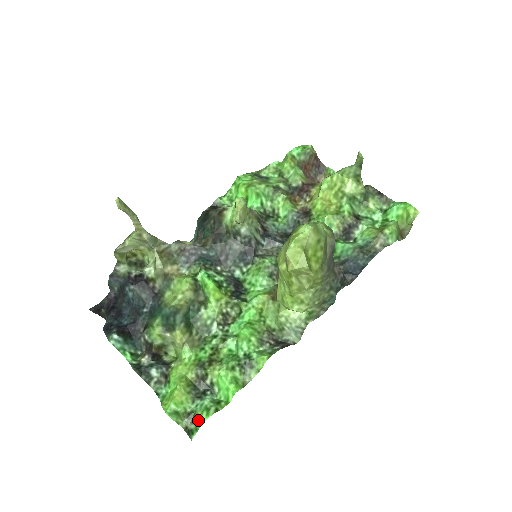
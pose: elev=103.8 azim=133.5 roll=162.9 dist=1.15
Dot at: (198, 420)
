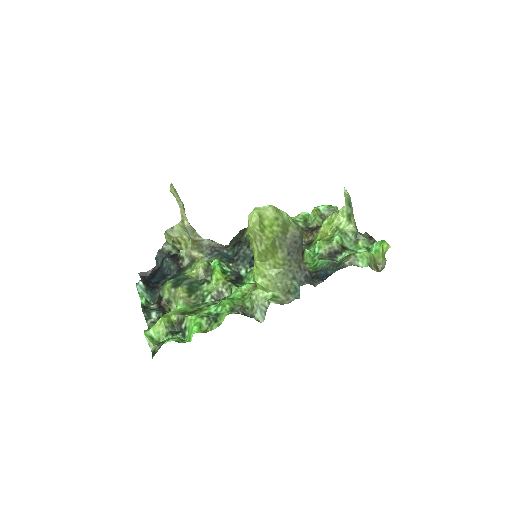
Dot at: occluded
